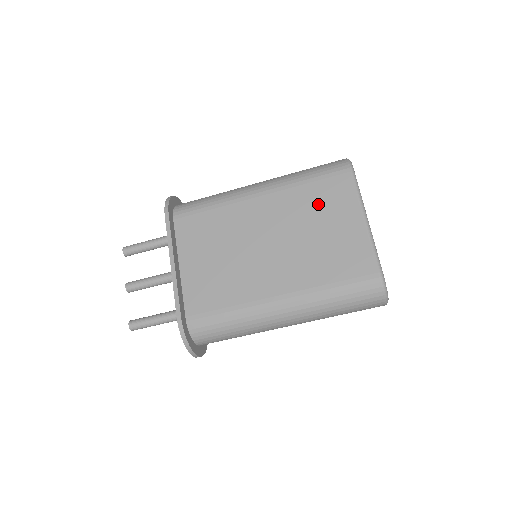
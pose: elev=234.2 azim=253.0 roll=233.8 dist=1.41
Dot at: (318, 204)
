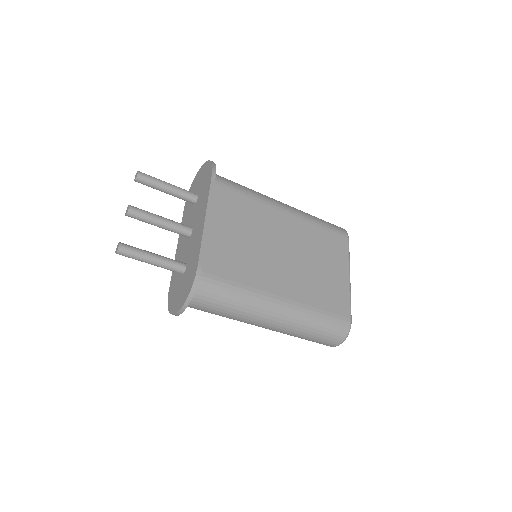
Dot at: (324, 246)
